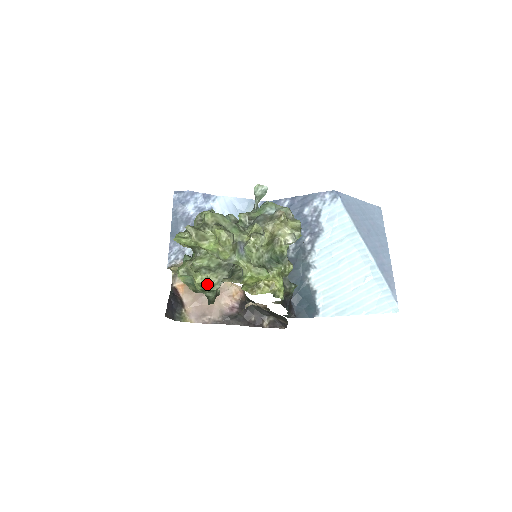
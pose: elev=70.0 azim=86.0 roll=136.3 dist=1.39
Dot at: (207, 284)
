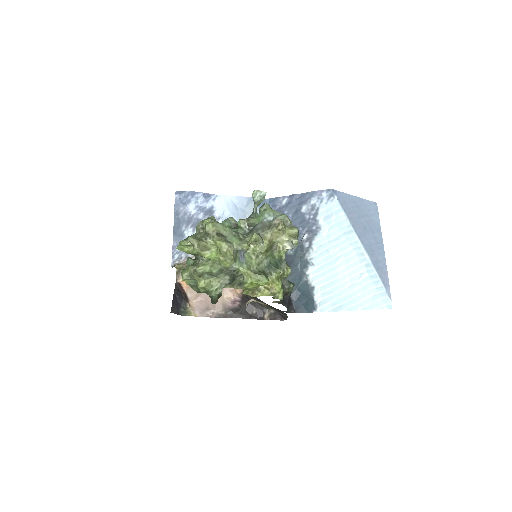
Dot at: (210, 288)
